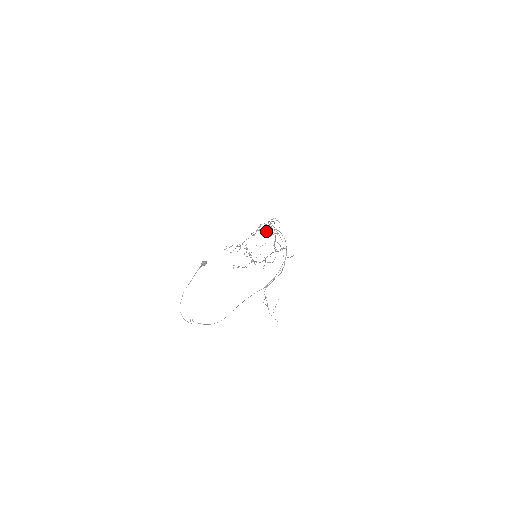
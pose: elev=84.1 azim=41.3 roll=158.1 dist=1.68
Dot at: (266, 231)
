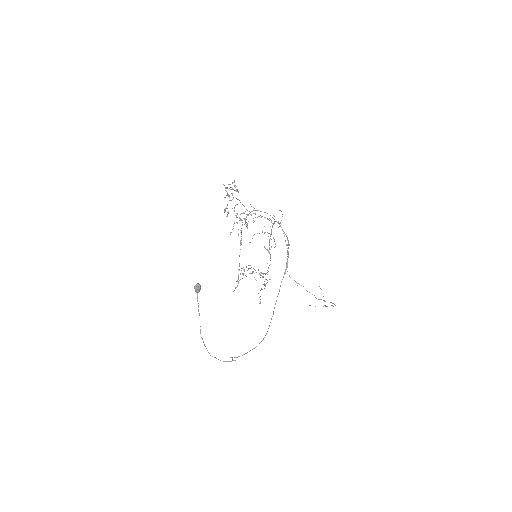
Dot at: occluded
